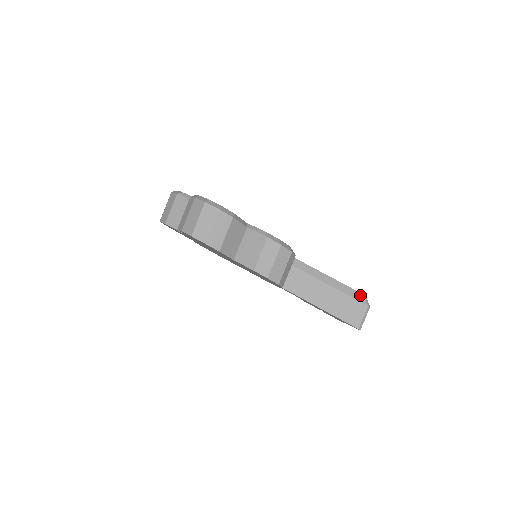
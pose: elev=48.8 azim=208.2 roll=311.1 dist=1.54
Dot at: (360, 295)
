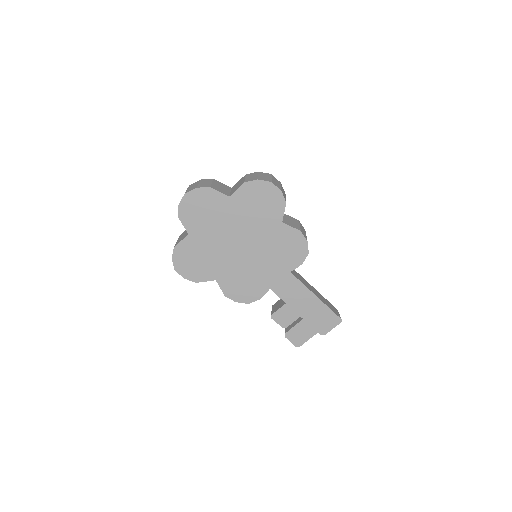
Dot at: occluded
